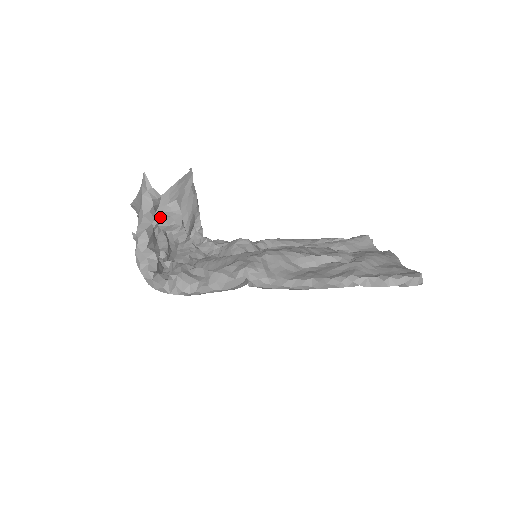
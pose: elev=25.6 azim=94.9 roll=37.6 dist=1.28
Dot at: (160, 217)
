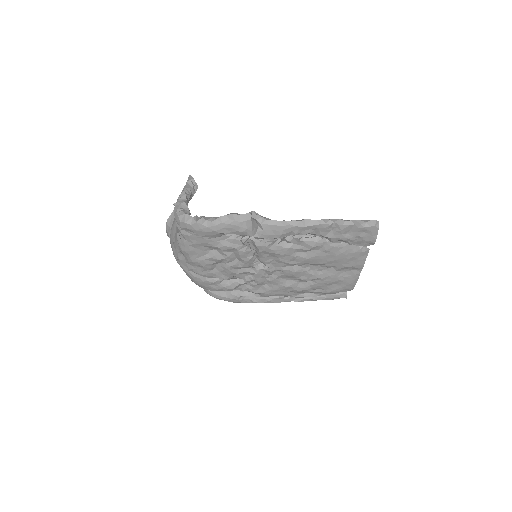
Dot at: occluded
